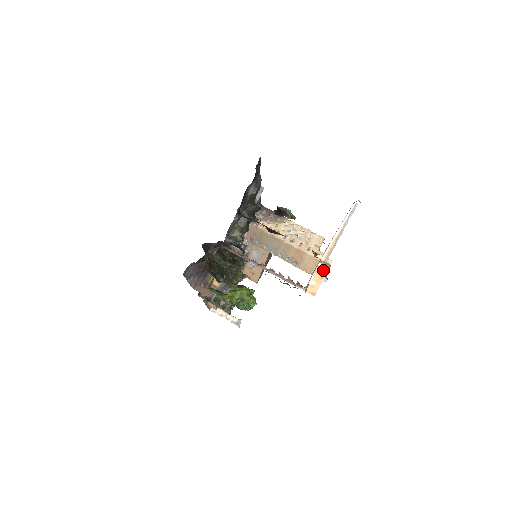
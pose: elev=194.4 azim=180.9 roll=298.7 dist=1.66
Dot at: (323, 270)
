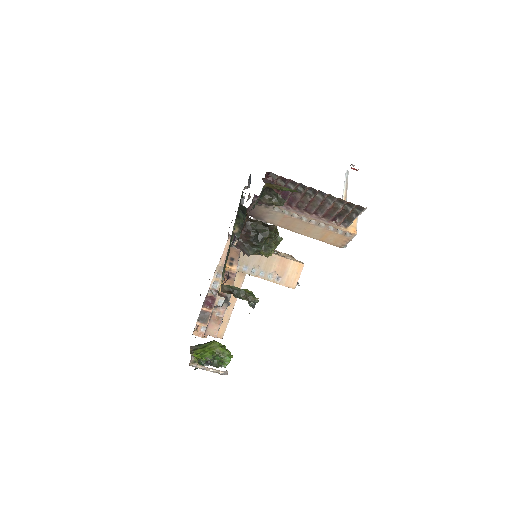
Dot at: occluded
